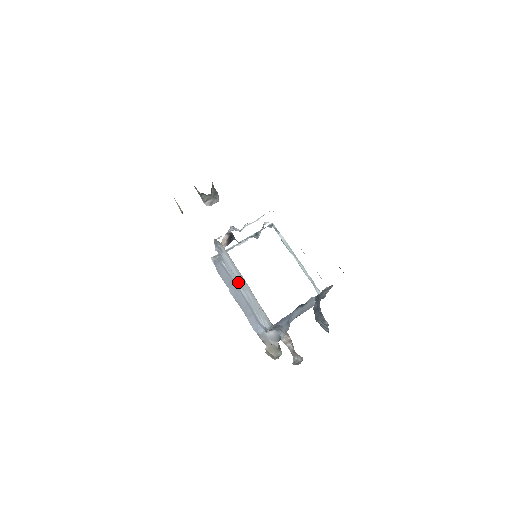
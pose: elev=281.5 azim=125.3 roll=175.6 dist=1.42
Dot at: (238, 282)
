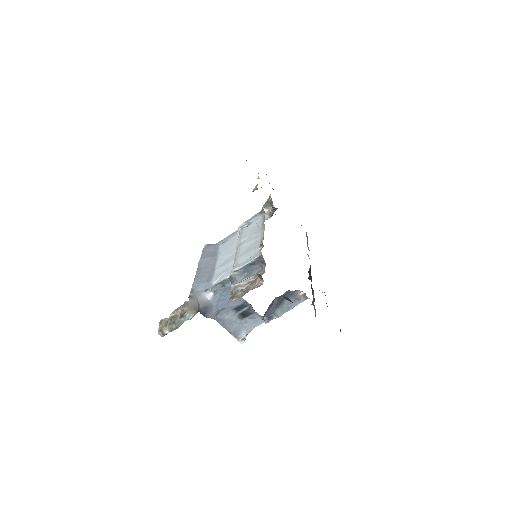
Dot at: (229, 251)
